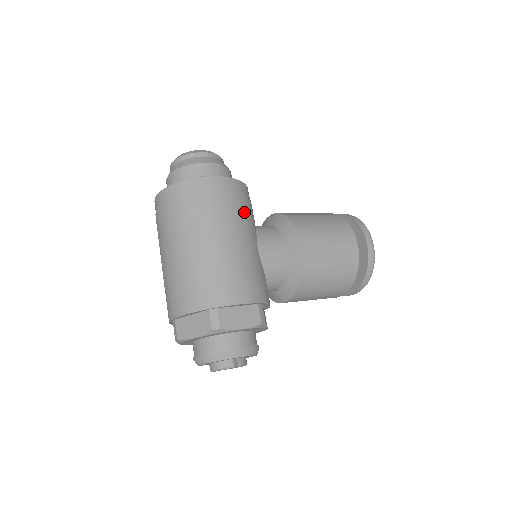
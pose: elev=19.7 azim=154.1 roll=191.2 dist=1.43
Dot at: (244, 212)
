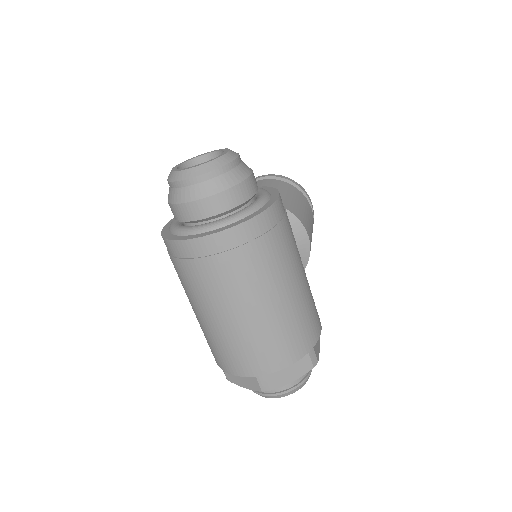
Dot at: occluded
